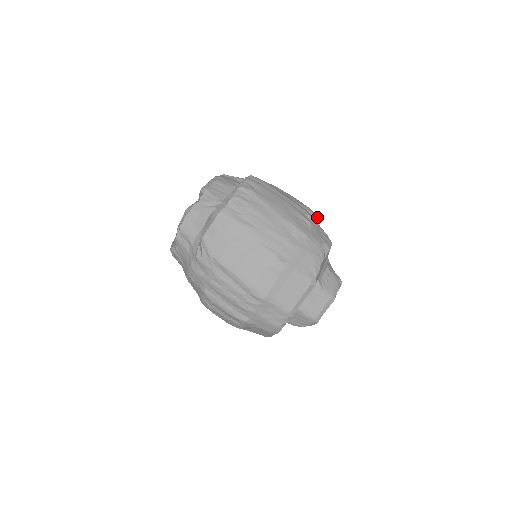
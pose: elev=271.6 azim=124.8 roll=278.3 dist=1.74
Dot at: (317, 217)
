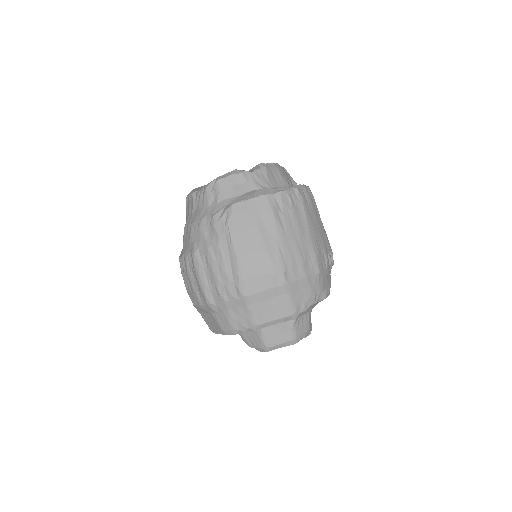
Dot at: (333, 264)
